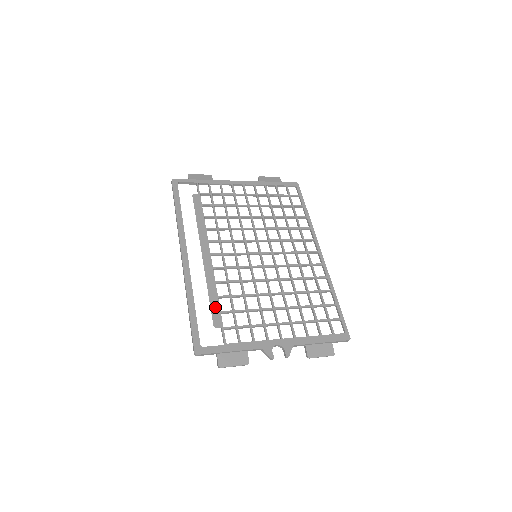
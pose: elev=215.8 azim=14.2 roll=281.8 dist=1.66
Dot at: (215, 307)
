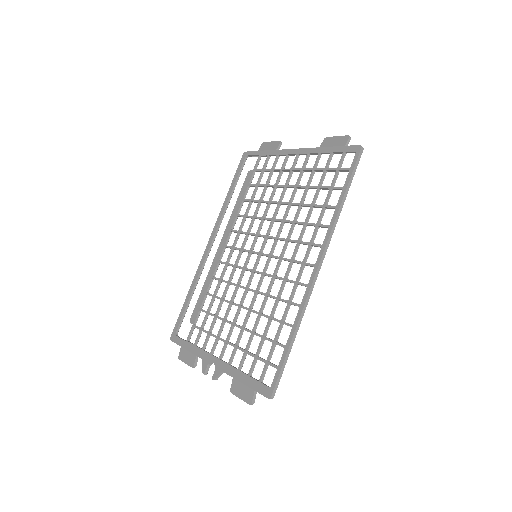
Dot at: (199, 303)
